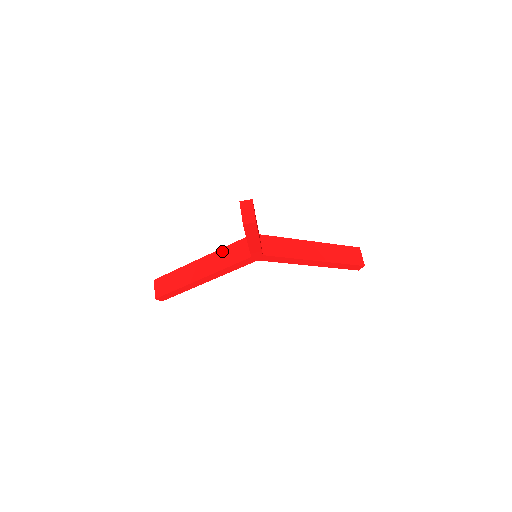
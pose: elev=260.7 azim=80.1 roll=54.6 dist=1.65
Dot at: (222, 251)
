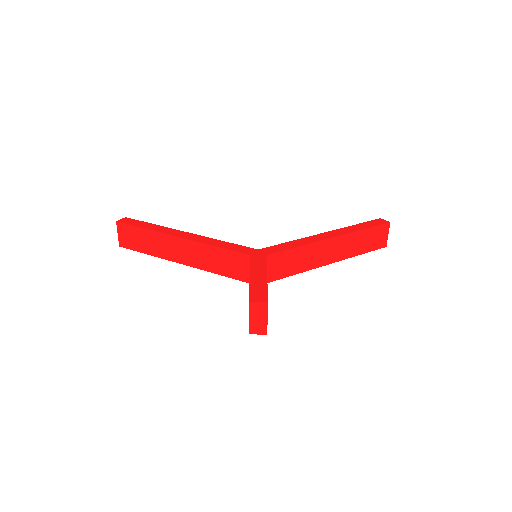
Dot at: (212, 250)
